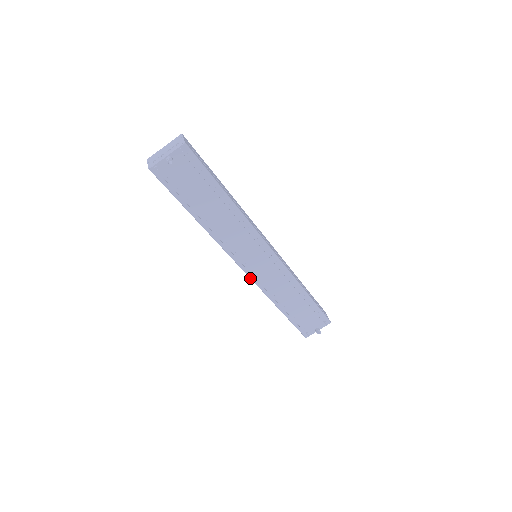
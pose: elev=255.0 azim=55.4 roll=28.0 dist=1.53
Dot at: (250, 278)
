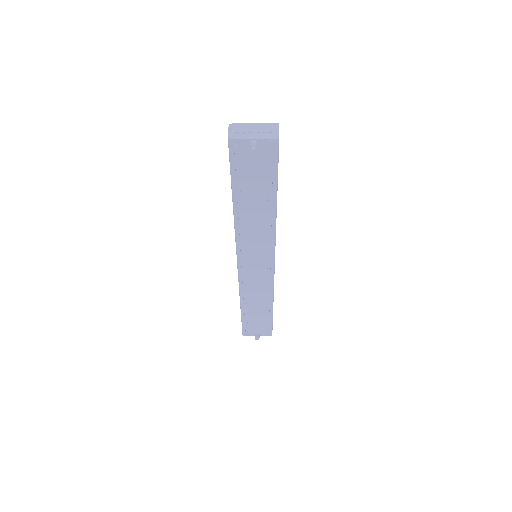
Dot at: (238, 271)
